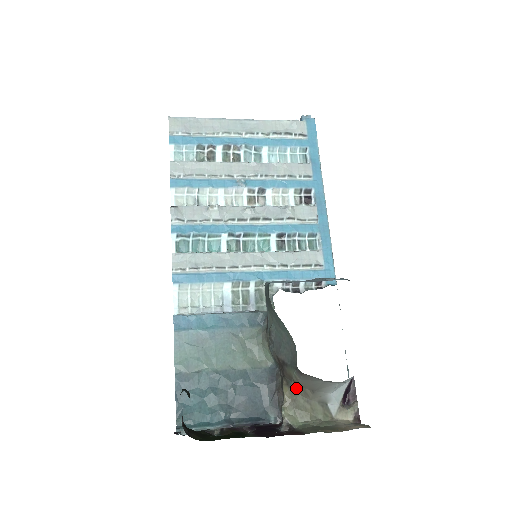
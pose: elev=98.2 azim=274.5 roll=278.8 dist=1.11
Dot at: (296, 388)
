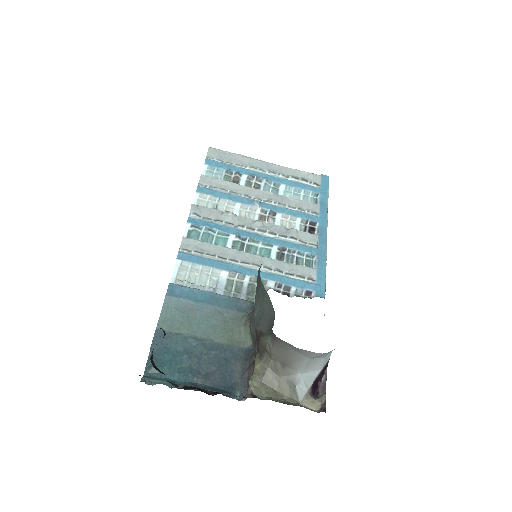
Dot at: (268, 360)
